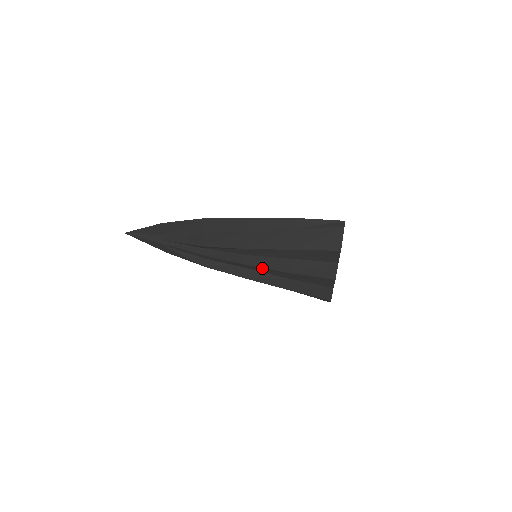
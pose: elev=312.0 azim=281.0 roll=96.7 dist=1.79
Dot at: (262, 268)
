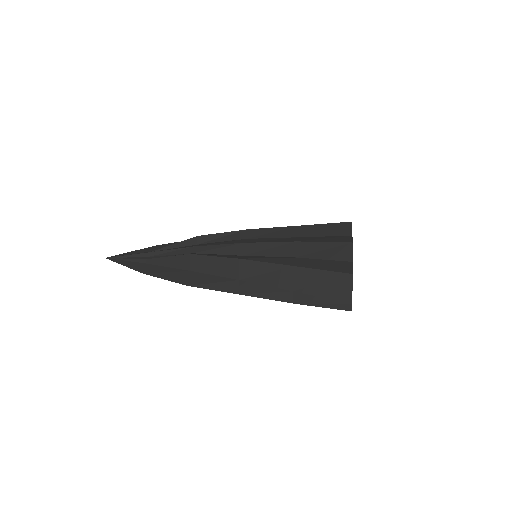
Dot at: (264, 244)
